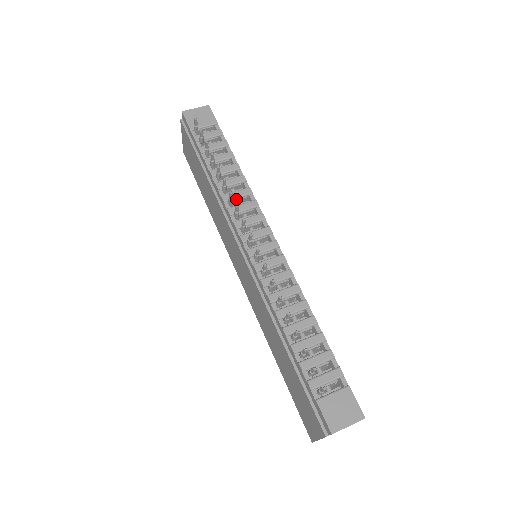
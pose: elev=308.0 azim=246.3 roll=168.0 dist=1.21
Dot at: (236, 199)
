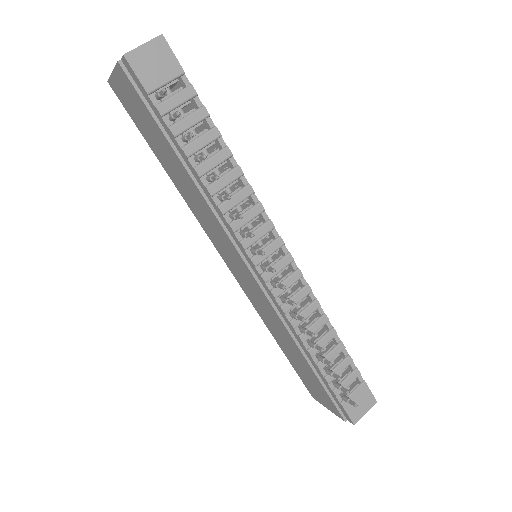
Dot at: (236, 206)
